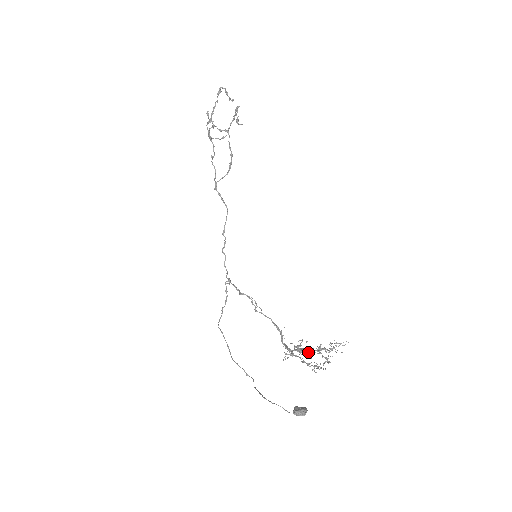
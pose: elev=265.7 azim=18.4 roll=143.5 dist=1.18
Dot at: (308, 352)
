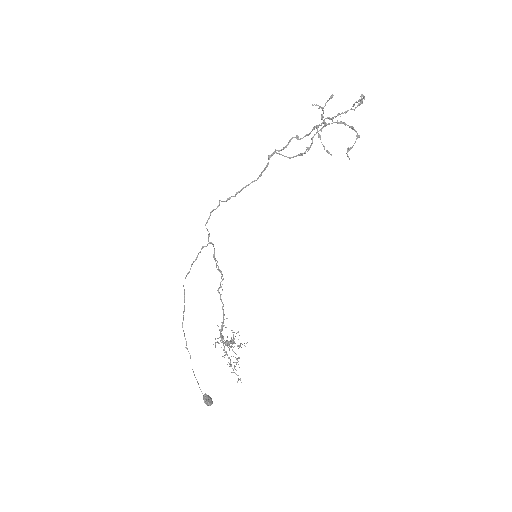
Dot at: occluded
